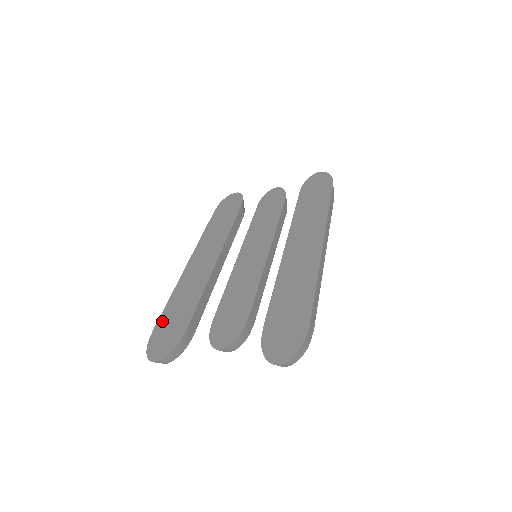
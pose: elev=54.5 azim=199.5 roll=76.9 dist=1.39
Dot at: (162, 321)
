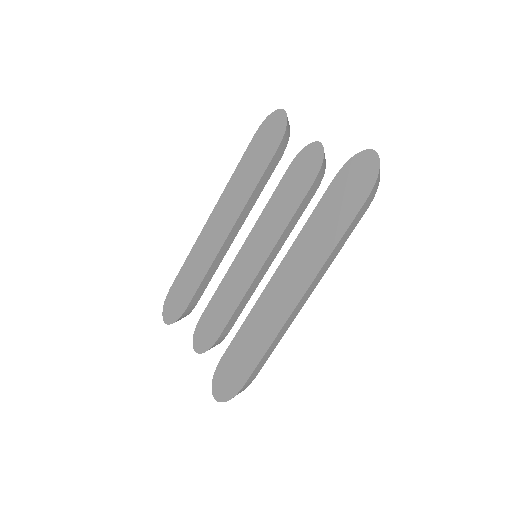
Dot at: (176, 283)
